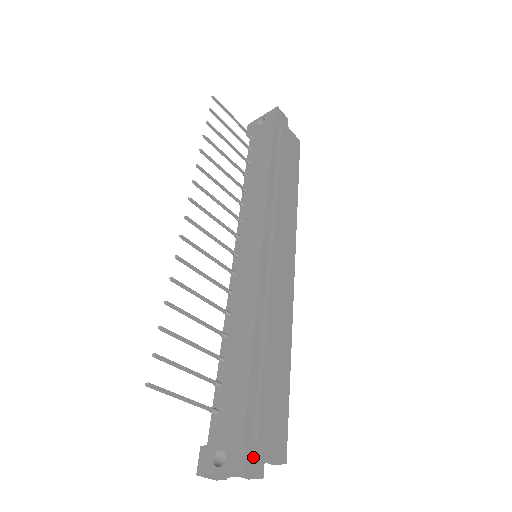
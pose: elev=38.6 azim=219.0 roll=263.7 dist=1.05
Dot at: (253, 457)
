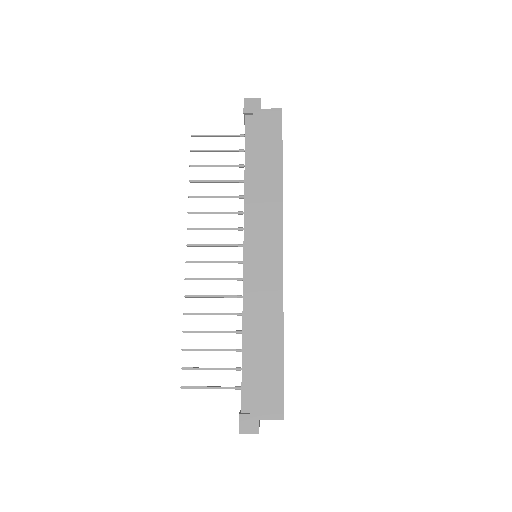
Dot at: (247, 422)
